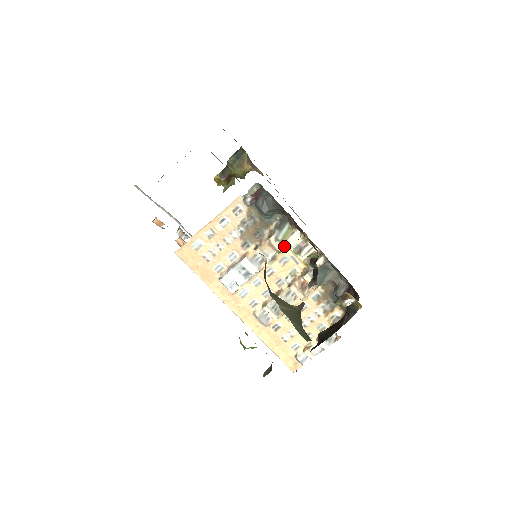
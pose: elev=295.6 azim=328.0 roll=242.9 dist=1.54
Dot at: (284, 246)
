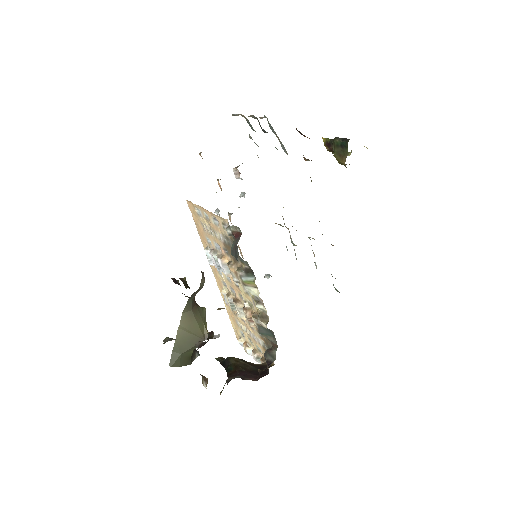
Dot at: (244, 287)
